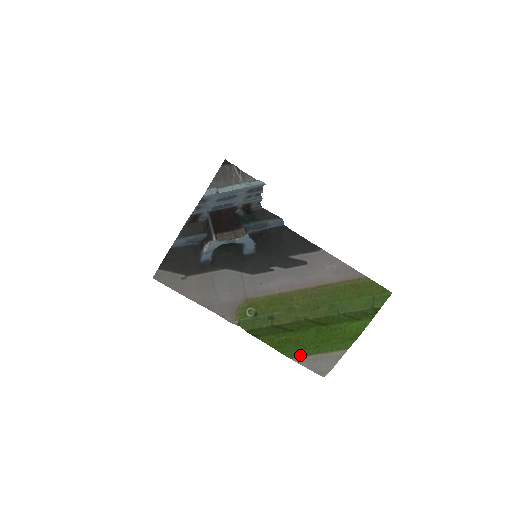
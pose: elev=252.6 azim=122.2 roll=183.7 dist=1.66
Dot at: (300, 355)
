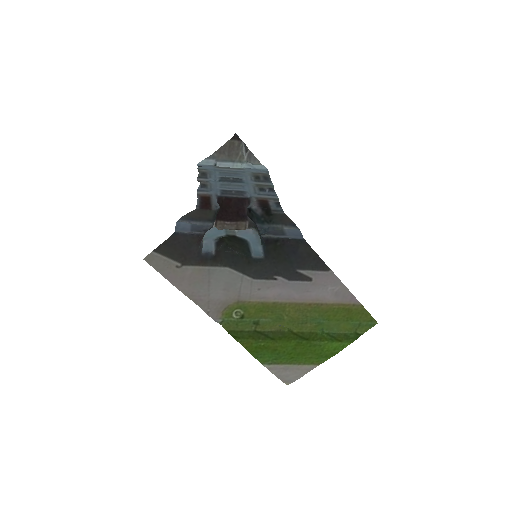
Dot at: (273, 362)
